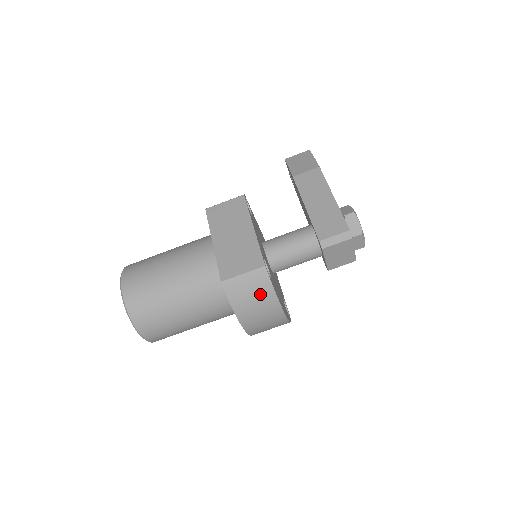
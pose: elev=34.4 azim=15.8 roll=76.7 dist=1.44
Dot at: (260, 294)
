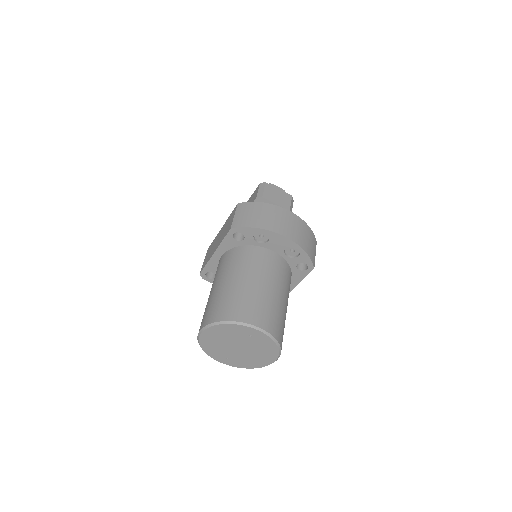
Dot at: (256, 210)
